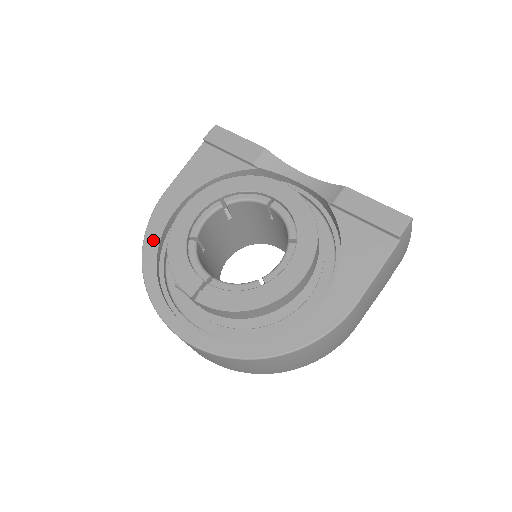
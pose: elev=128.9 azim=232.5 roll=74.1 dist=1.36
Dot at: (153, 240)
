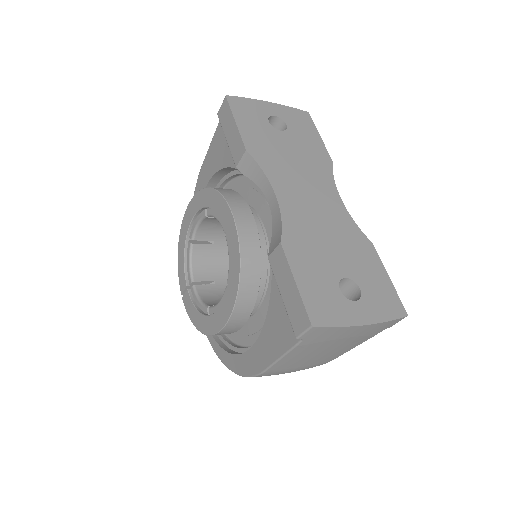
Dot at: occluded
